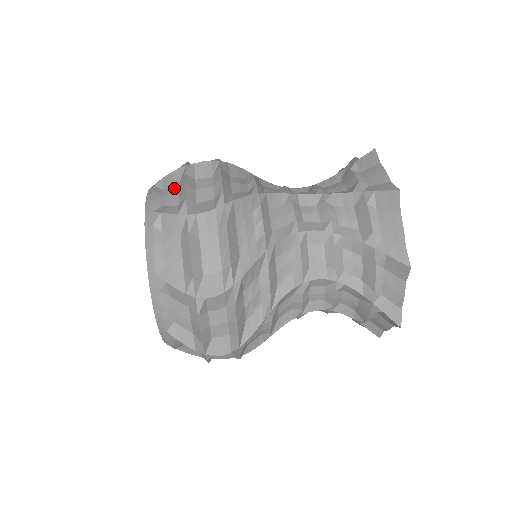
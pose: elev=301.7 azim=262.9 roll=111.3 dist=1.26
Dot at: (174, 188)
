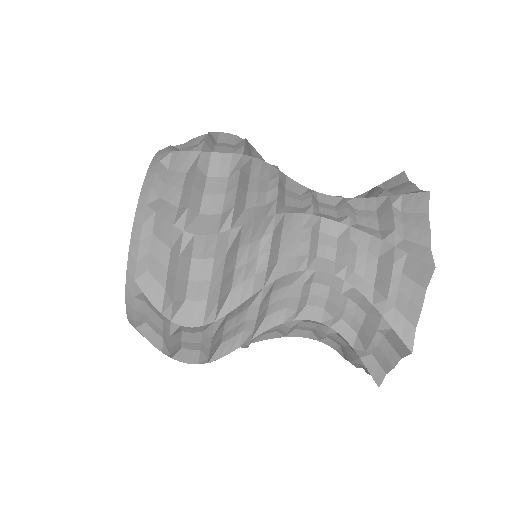
Dot at: (164, 252)
